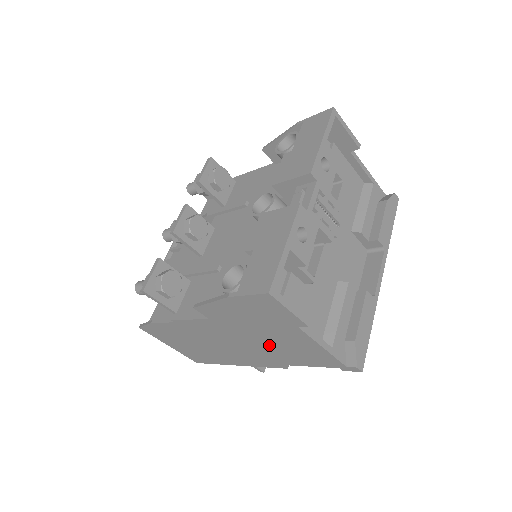
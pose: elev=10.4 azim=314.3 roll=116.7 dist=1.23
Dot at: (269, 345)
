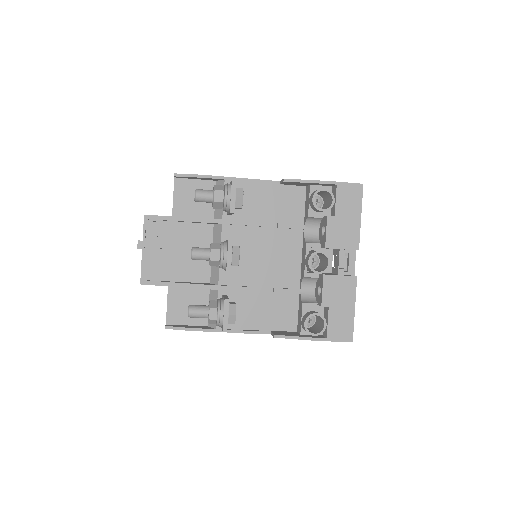
Dot at: occluded
